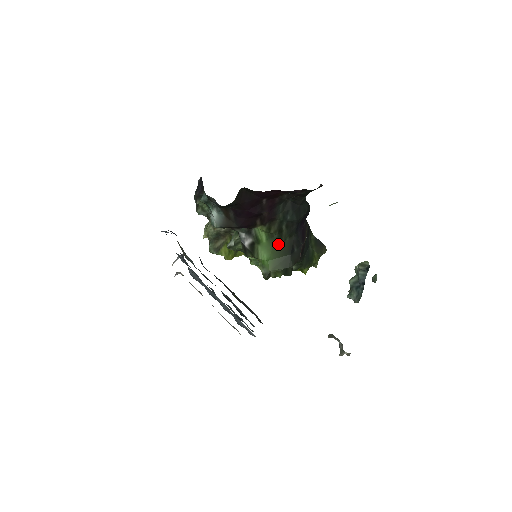
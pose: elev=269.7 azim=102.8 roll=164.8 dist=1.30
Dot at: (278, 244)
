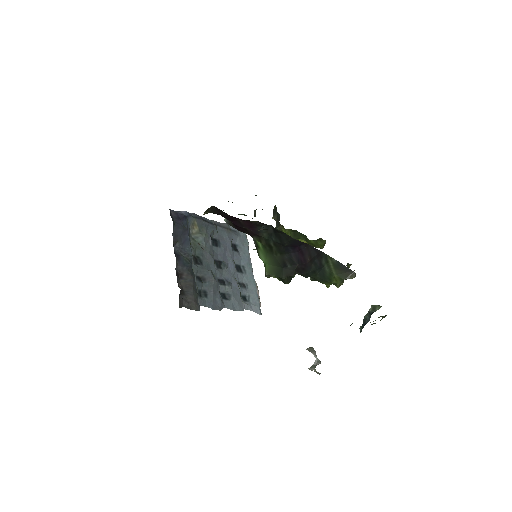
Dot at: (271, 255)
